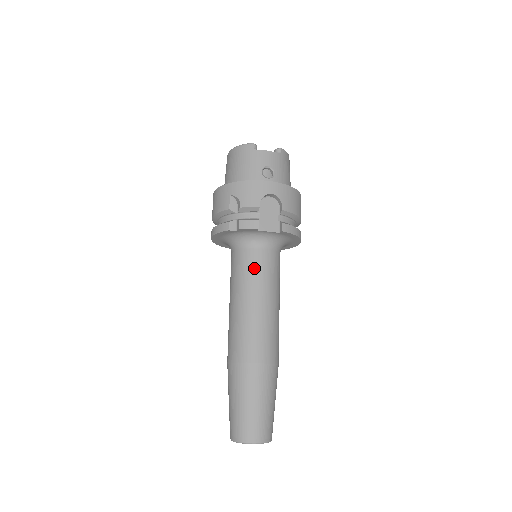
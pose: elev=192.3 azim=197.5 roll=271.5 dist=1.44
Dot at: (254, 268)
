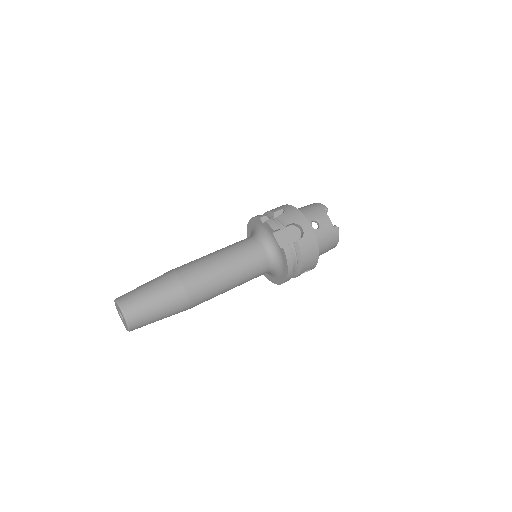
Dot at: (246, 249)
